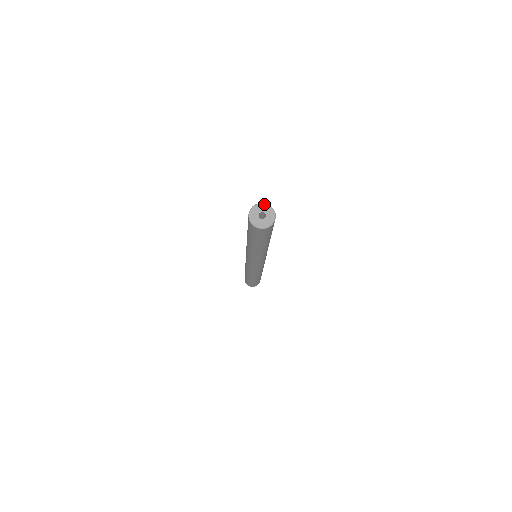
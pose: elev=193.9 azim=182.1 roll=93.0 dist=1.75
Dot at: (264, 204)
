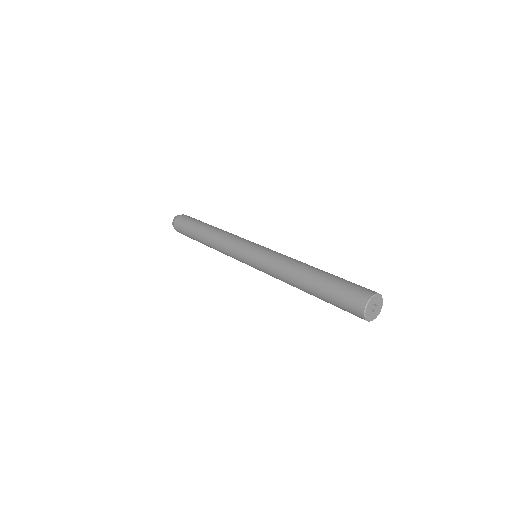
Dot at: (373, 298)
